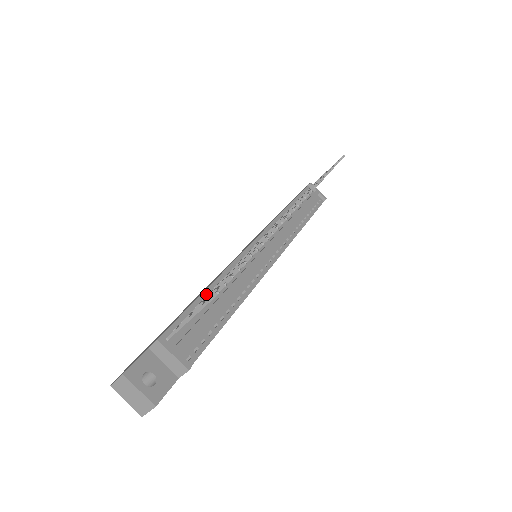
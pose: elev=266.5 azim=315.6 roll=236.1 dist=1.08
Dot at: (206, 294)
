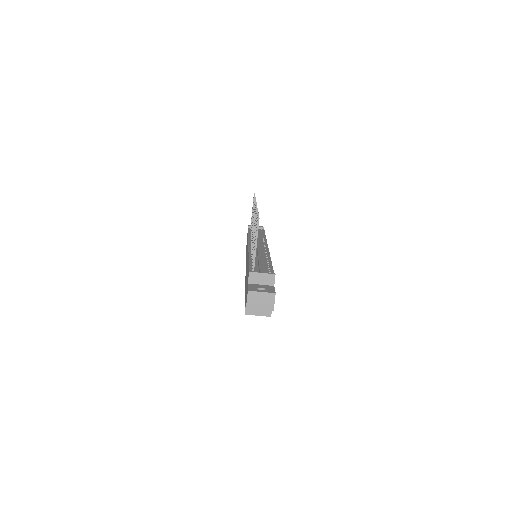
Dot at: (251, 261)
